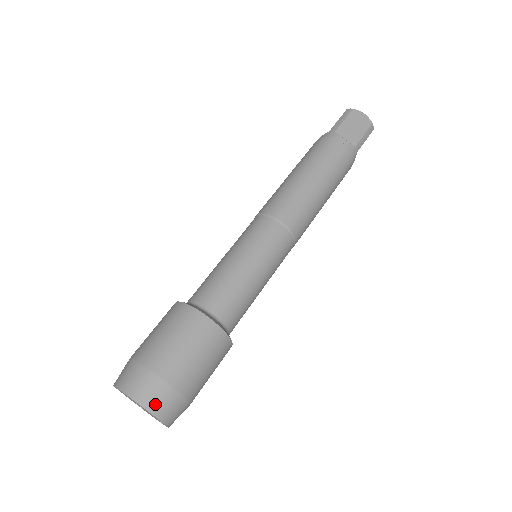
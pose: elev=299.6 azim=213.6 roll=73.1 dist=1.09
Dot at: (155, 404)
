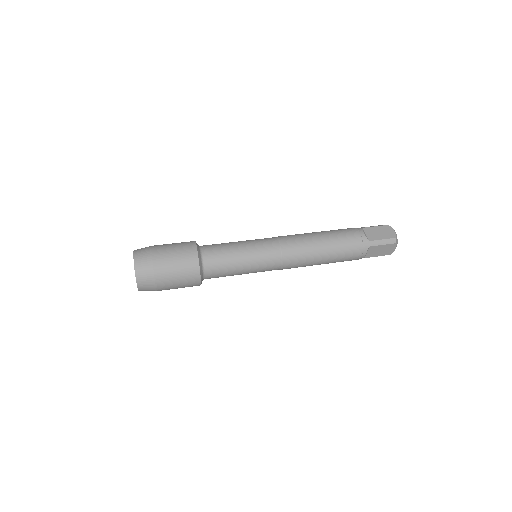
Dot at: (139, 262)
